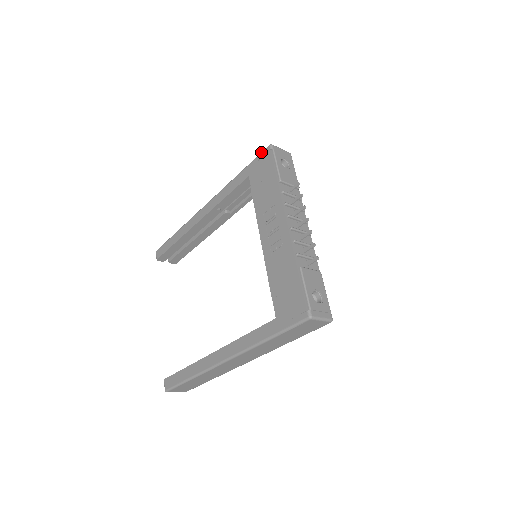
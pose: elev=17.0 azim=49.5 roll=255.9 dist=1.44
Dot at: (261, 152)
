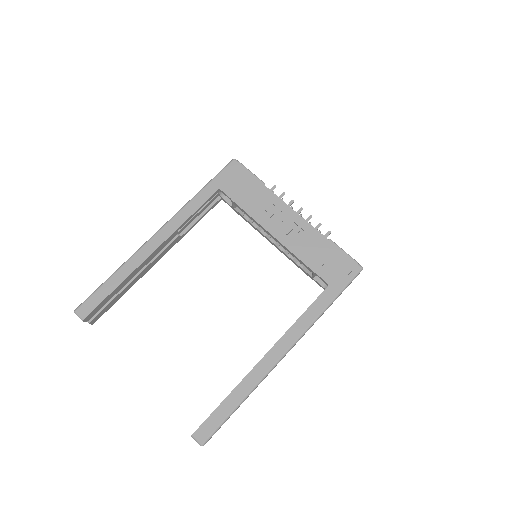
Dot at: (225, 166)
